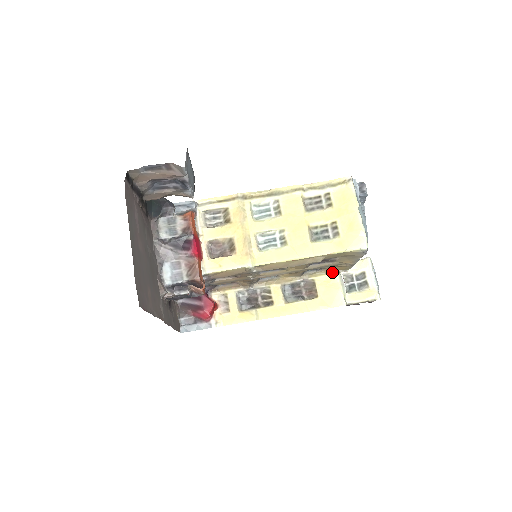
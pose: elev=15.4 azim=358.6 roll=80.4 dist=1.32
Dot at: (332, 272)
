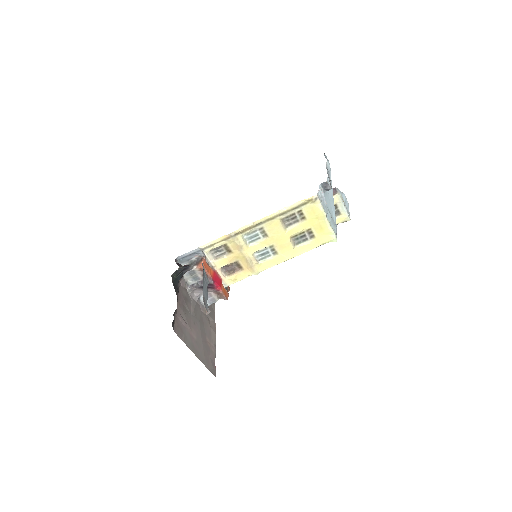
Dot at: occluded
